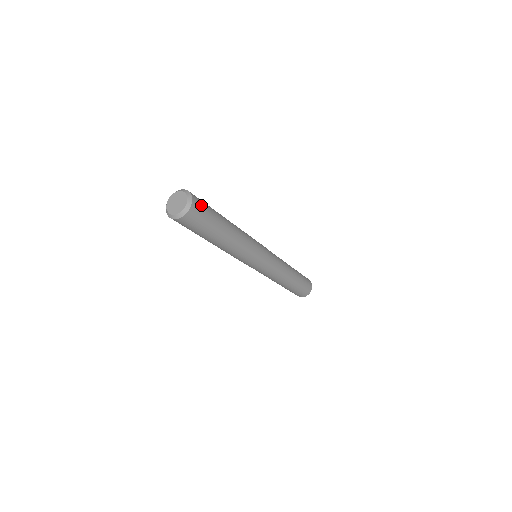
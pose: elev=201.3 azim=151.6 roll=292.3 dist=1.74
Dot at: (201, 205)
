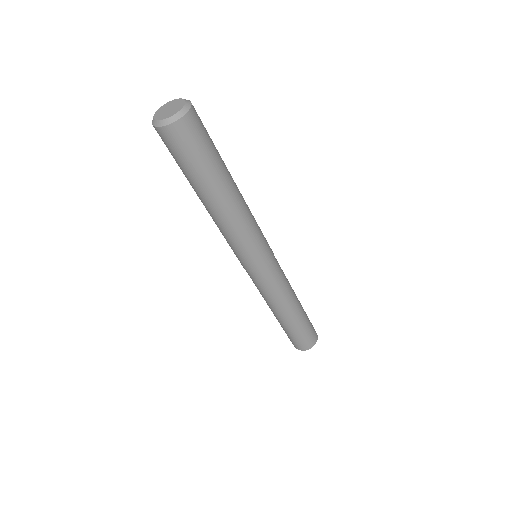
Dot at: (201, 124)
